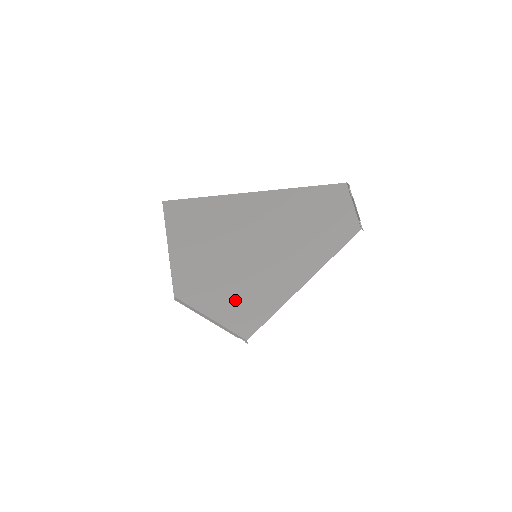
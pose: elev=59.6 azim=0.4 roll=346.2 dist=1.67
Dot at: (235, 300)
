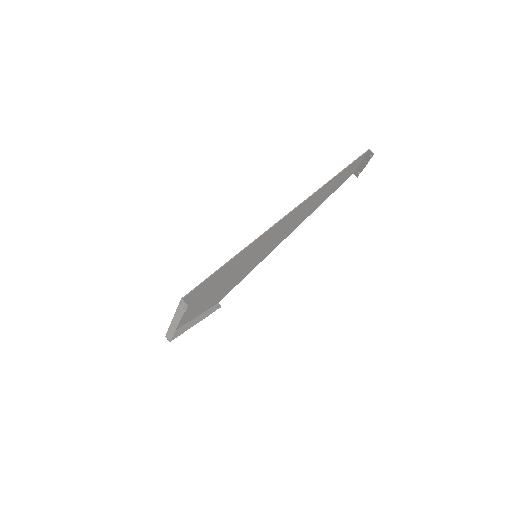
Dot at: (221, 293)
